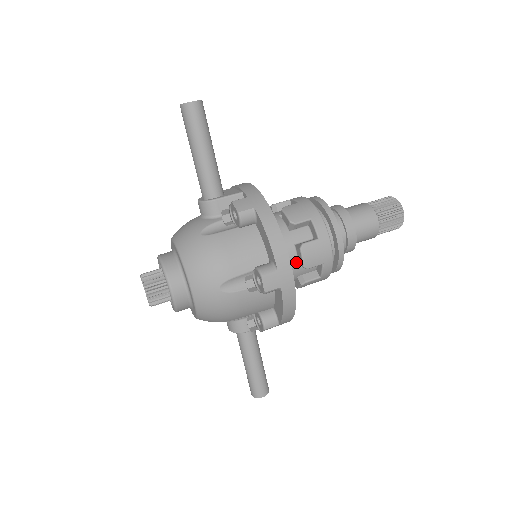
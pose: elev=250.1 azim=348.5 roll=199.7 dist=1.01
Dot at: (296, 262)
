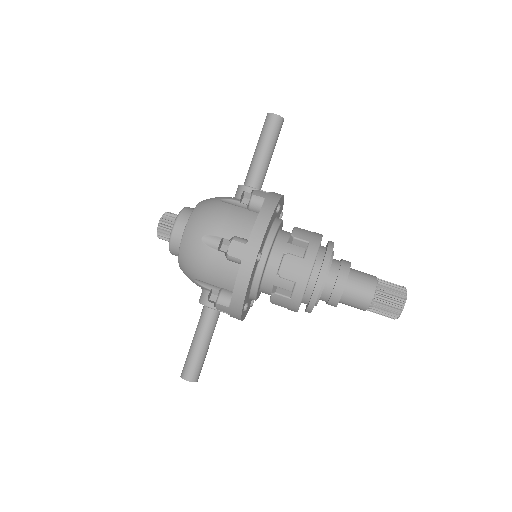
Dot at: (276, 268)
